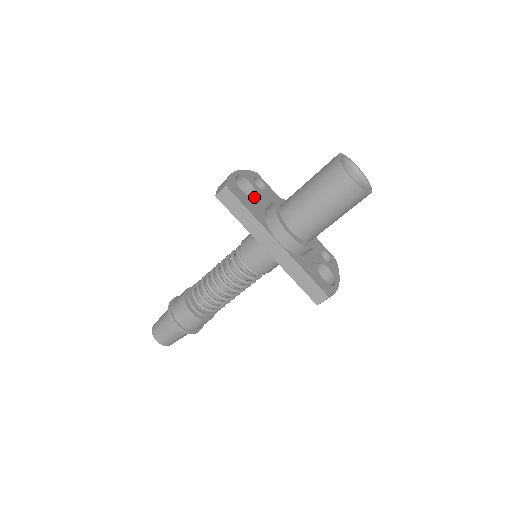
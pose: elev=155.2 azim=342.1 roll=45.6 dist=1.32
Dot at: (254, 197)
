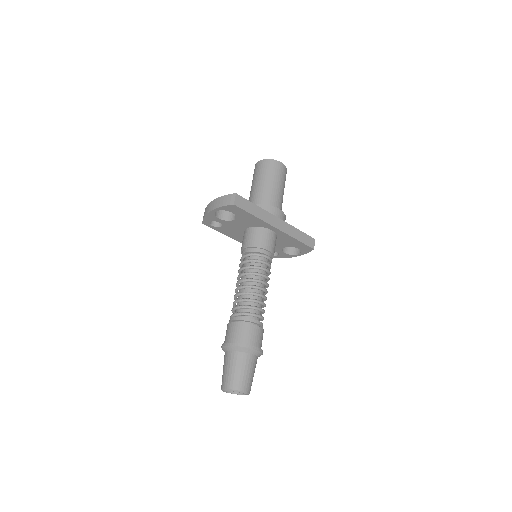
Dot at: occluded
